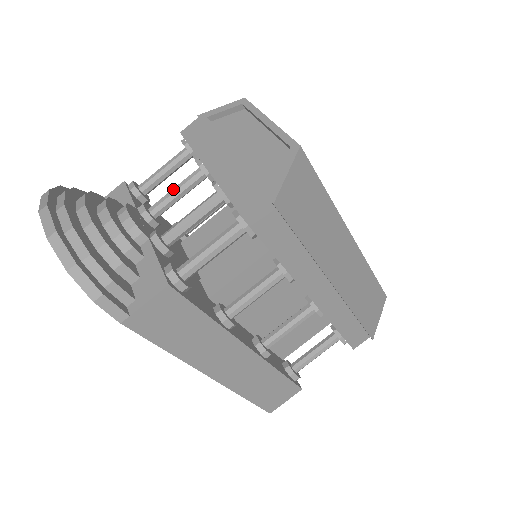
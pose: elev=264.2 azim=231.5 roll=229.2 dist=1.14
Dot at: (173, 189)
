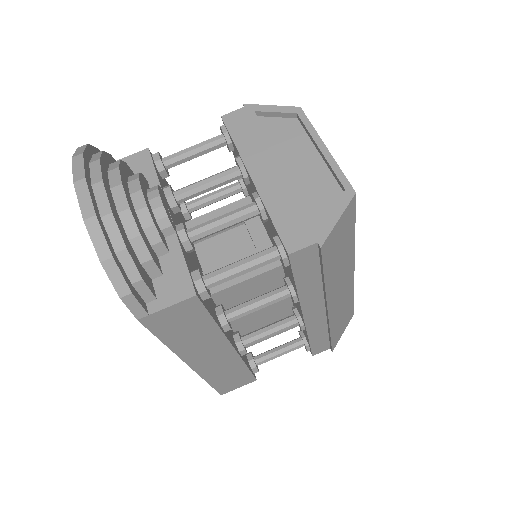
Dot at: (205, 180)
